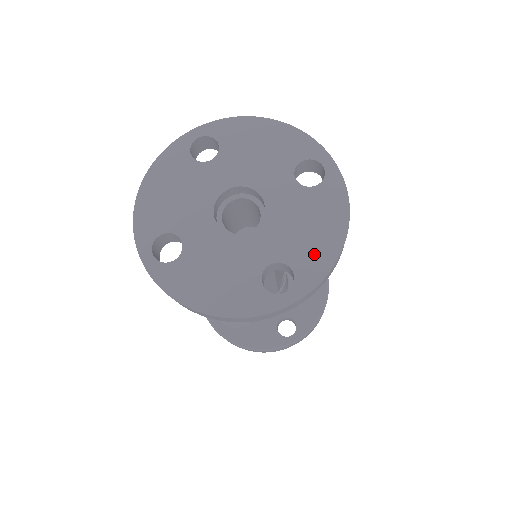
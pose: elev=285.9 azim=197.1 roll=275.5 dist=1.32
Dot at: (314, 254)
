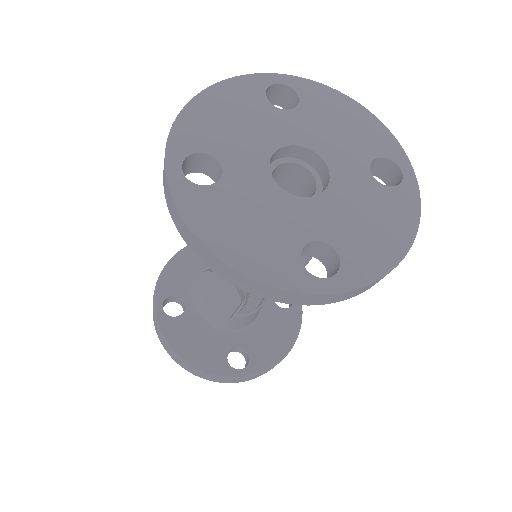
Dot at: (369, 252)
